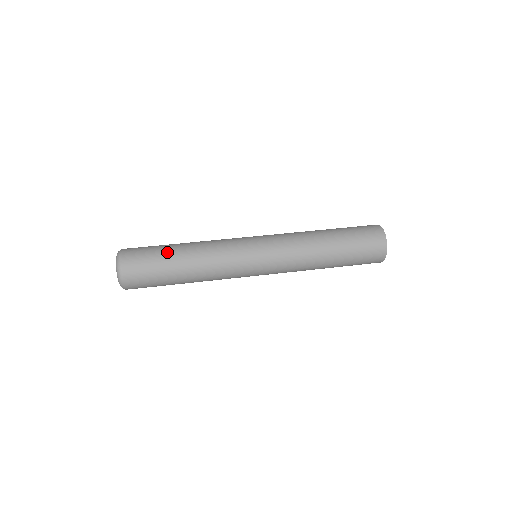
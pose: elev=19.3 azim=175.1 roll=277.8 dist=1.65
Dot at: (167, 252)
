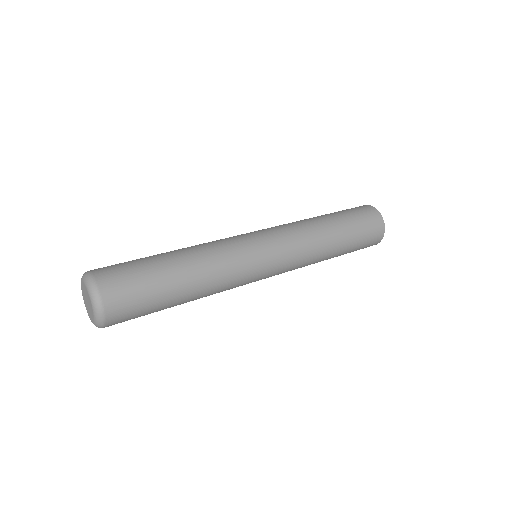
Dot at: (158, 264)
